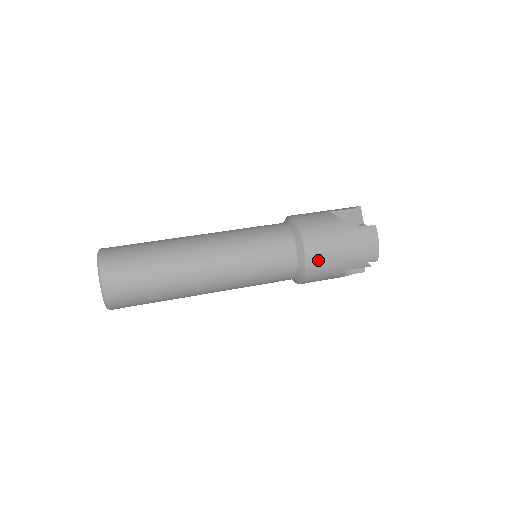
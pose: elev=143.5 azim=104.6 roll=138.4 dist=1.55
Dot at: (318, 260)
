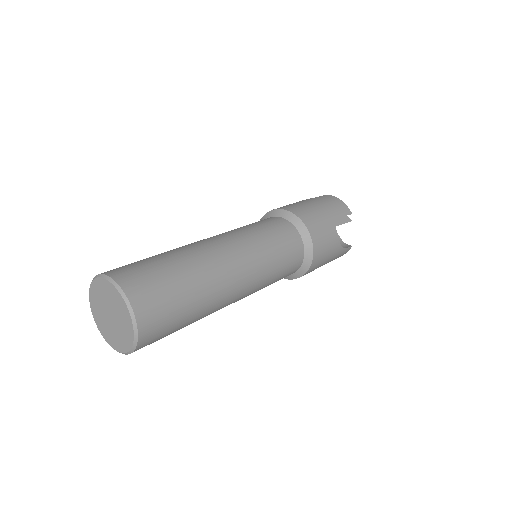
Dot at: (309, 217)
